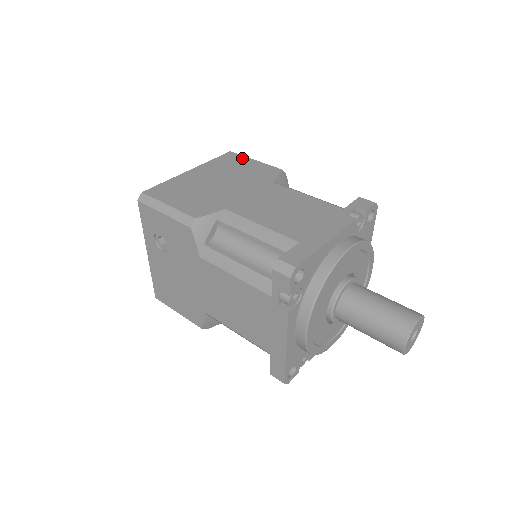
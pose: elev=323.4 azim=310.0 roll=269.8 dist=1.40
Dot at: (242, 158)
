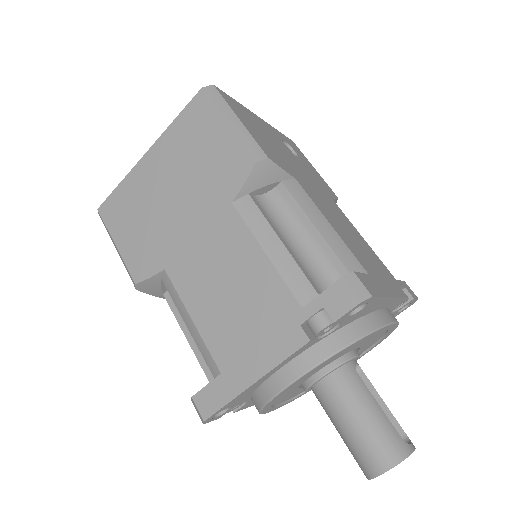
Dot at: (211, 116)
